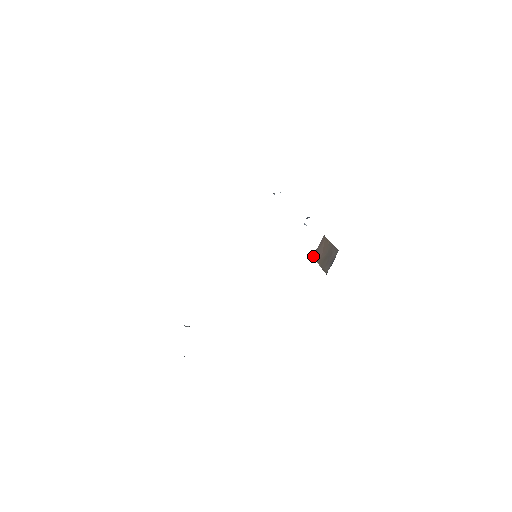
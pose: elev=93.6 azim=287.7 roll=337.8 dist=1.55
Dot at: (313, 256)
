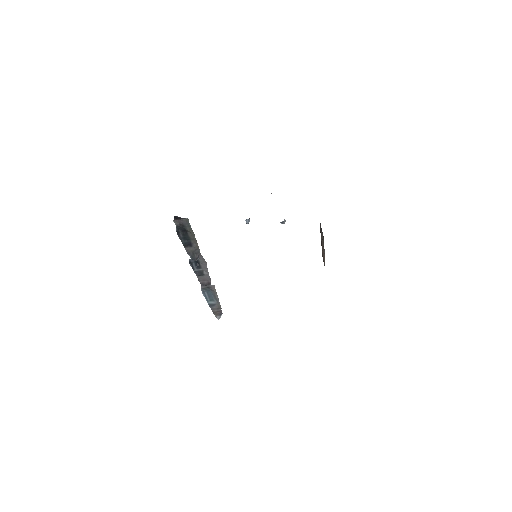
Dot at: occluded
